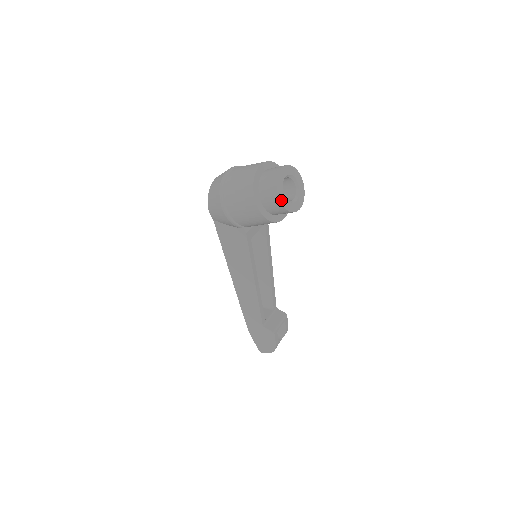
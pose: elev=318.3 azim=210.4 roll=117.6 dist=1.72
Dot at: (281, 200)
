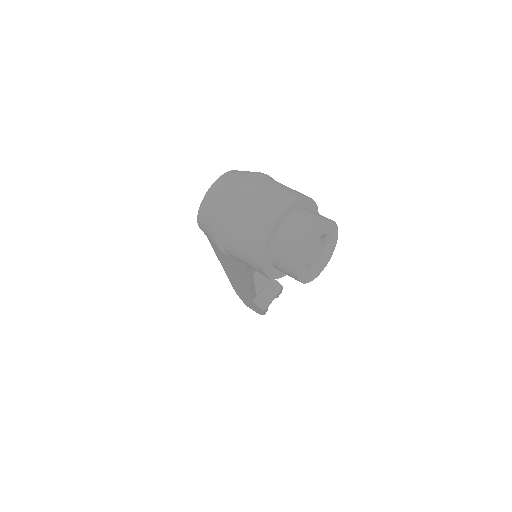
Dot at: (300, 277)
